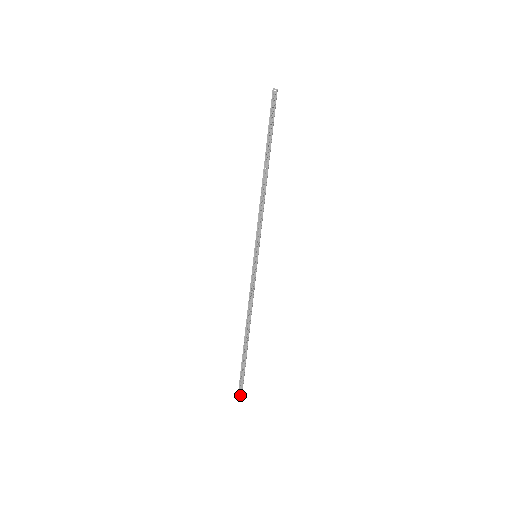
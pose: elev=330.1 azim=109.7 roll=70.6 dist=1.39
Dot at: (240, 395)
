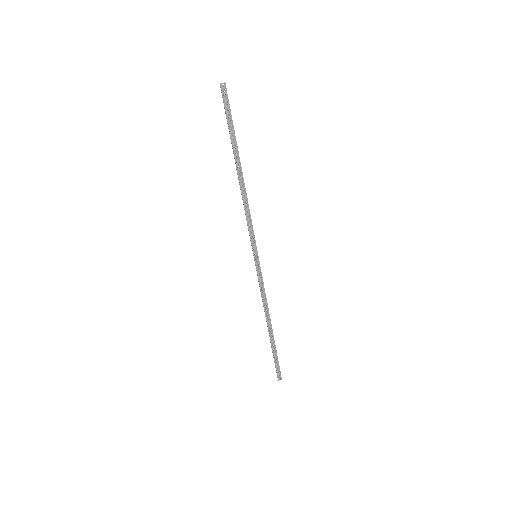
Dot at: (280, 376)
